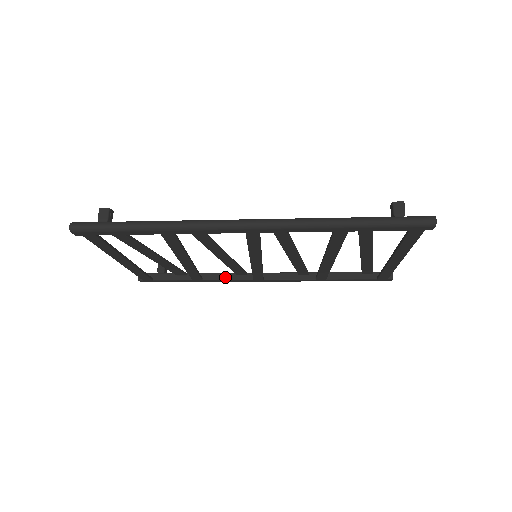
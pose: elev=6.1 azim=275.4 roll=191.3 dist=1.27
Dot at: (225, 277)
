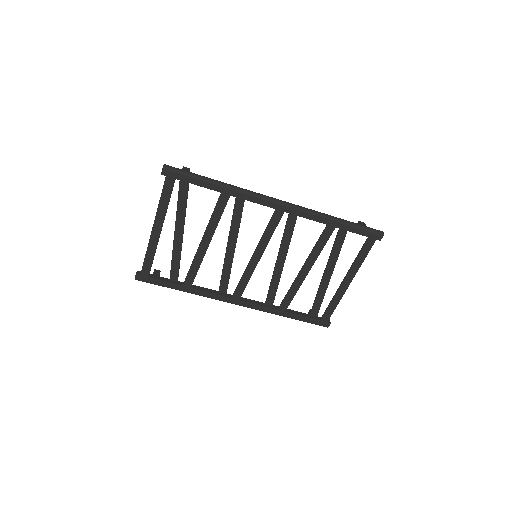
Dot at: (209, 291)
